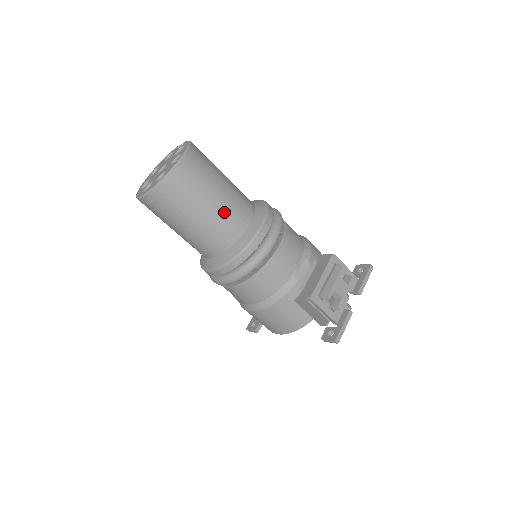
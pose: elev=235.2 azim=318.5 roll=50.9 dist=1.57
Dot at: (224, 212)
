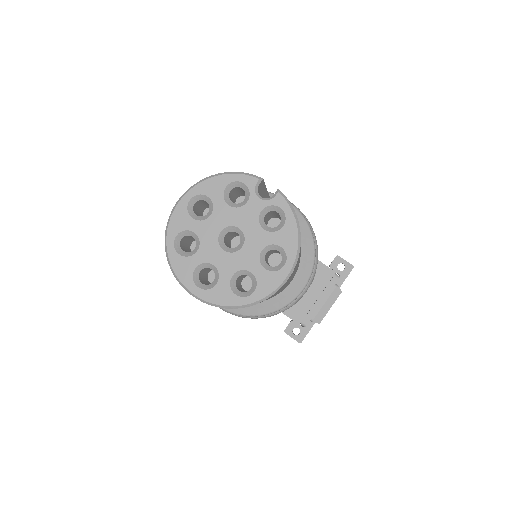
Dot at: occluded
